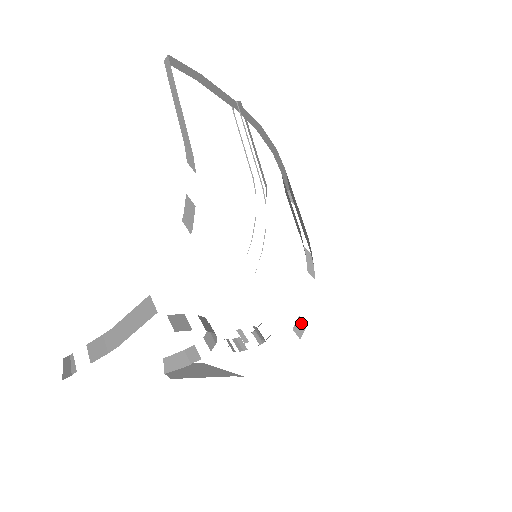
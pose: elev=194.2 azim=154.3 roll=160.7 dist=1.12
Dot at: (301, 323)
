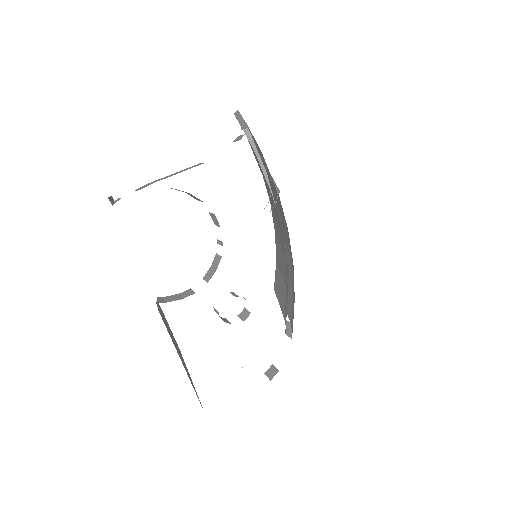
Dot at: (274, 369)
